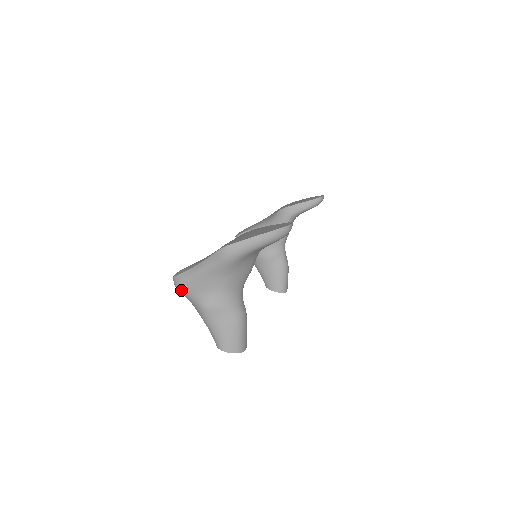
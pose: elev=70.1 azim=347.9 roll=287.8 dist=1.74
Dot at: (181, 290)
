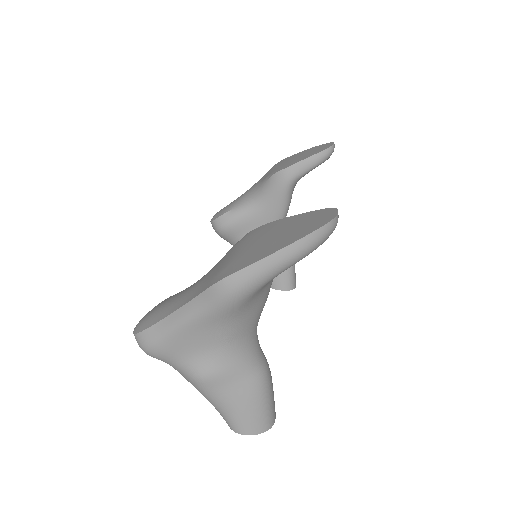
Dot at: (152, 355)
